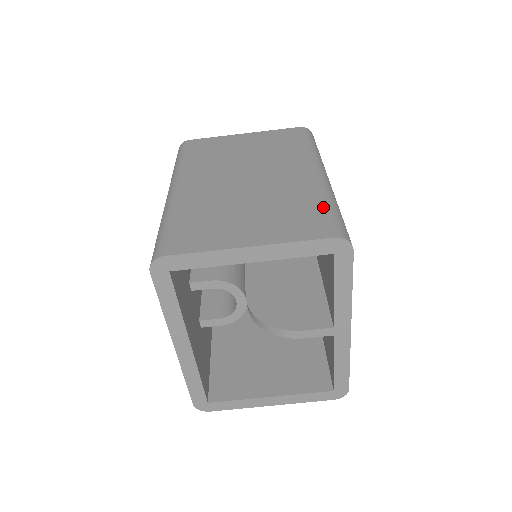
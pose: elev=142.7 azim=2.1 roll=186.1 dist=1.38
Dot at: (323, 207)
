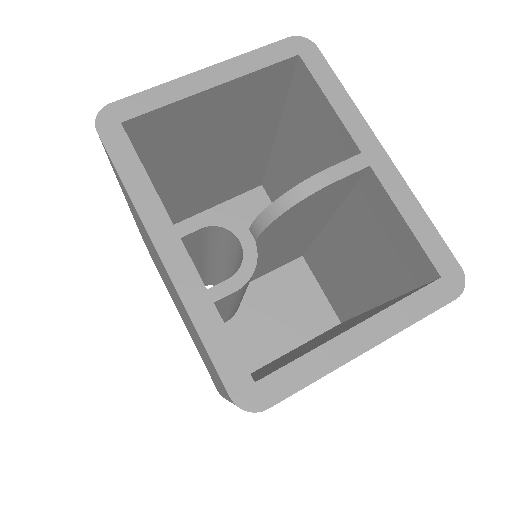
Dot at: occluded
